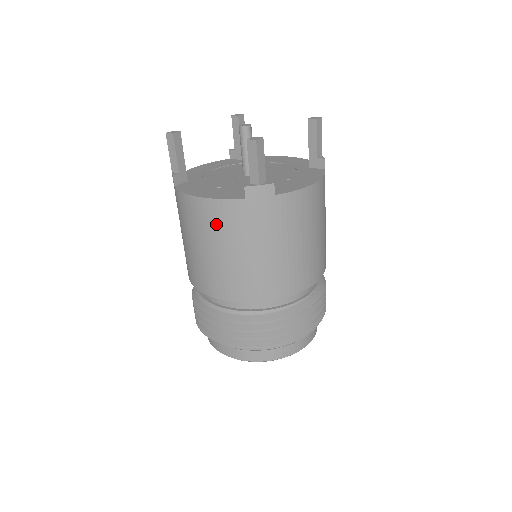
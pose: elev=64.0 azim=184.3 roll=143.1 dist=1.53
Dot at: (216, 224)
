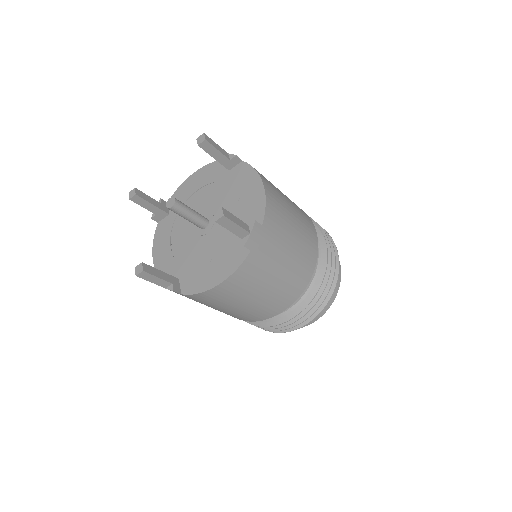
Dot at: (246, 283)
